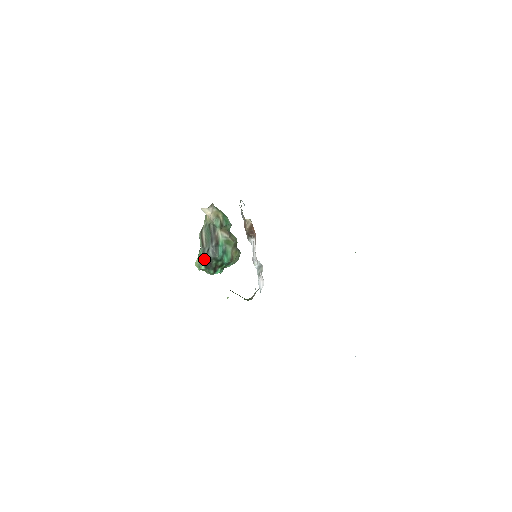
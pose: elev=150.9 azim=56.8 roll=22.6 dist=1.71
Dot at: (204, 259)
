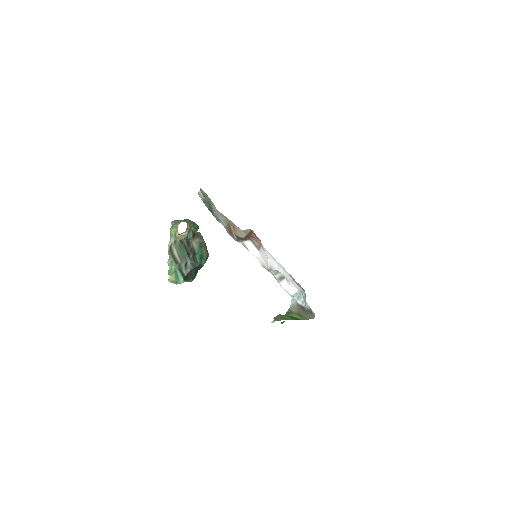
Dot at: (182, 274)
